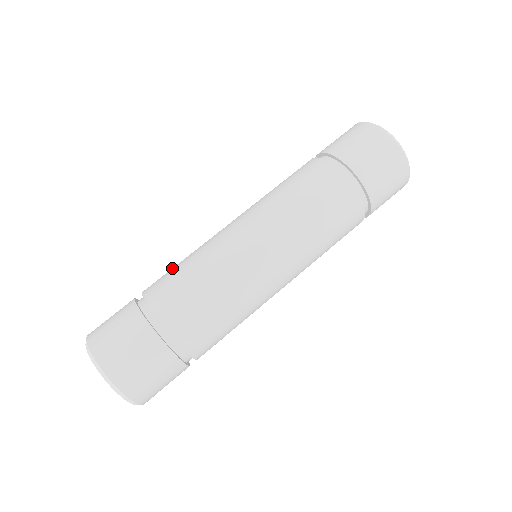
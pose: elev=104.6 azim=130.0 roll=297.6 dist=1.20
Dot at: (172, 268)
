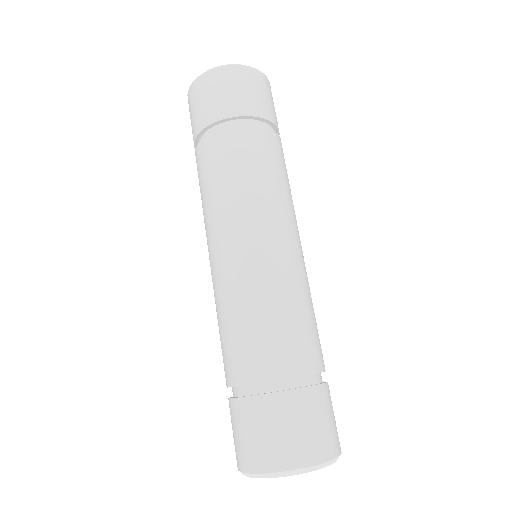
Dot at: occluded
